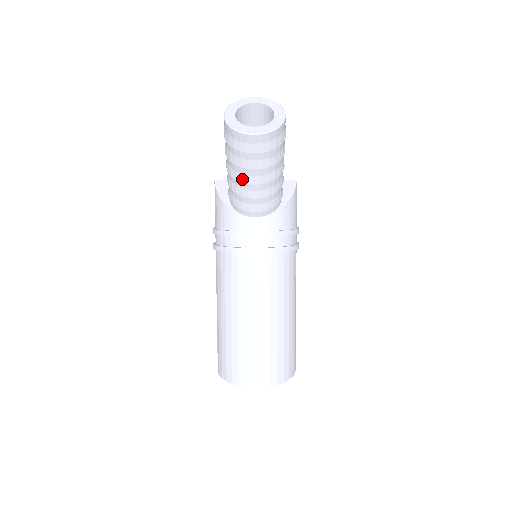
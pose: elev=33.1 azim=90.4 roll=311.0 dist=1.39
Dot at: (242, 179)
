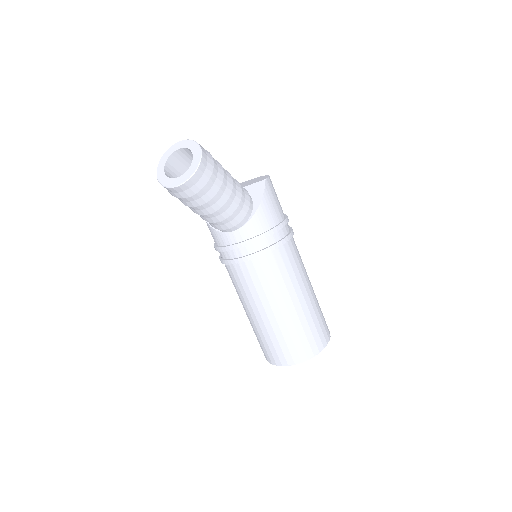
Dot at: (199, 213)
